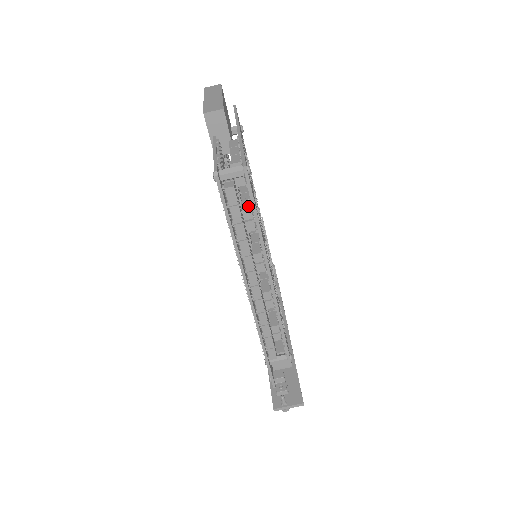
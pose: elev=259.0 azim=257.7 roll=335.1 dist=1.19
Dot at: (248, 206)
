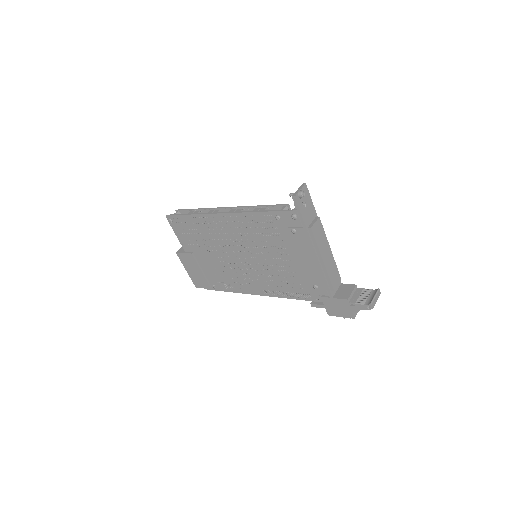
Dot at: occluded
